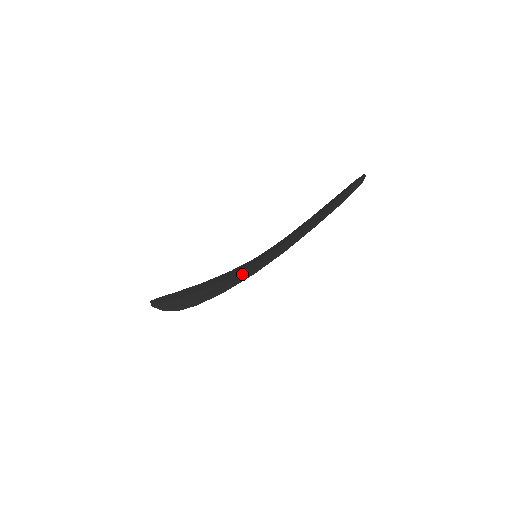
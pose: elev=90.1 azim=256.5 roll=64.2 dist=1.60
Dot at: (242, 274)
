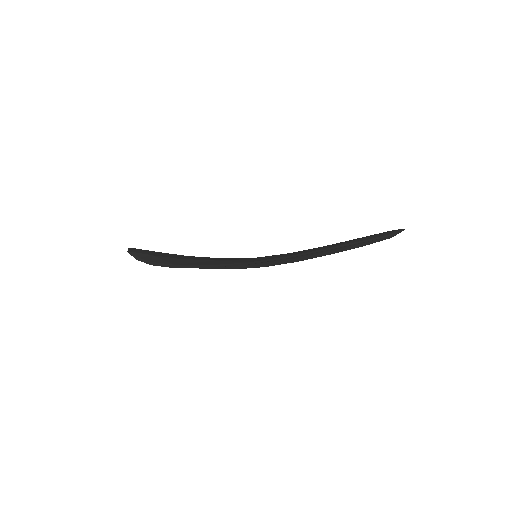
Dot at: (234, 261)
